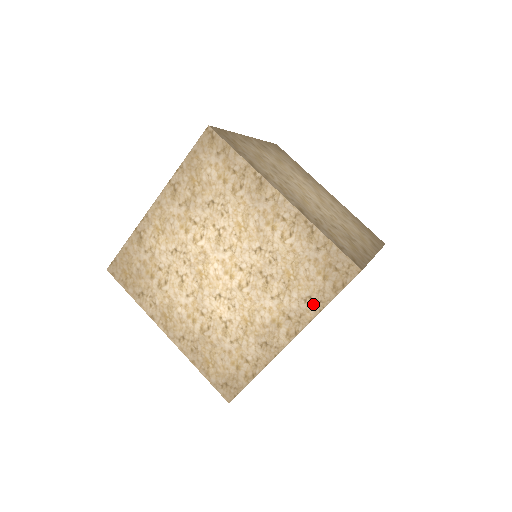
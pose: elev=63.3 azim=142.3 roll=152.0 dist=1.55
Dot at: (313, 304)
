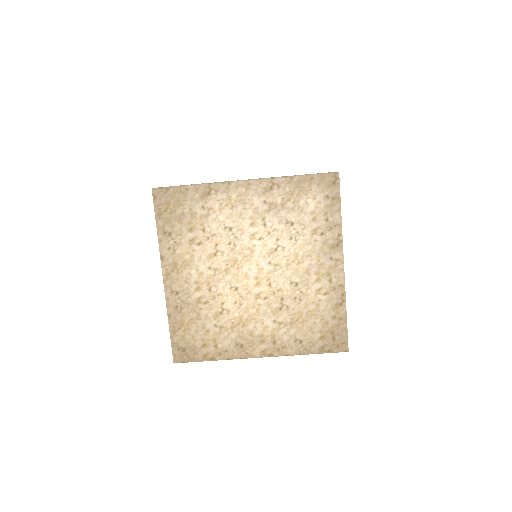
Dot at: (299, 347)
